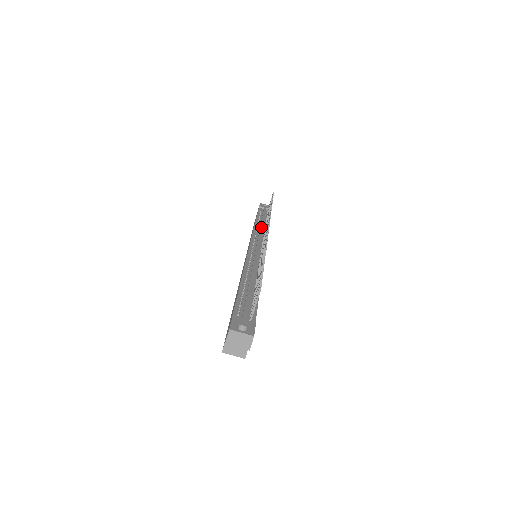
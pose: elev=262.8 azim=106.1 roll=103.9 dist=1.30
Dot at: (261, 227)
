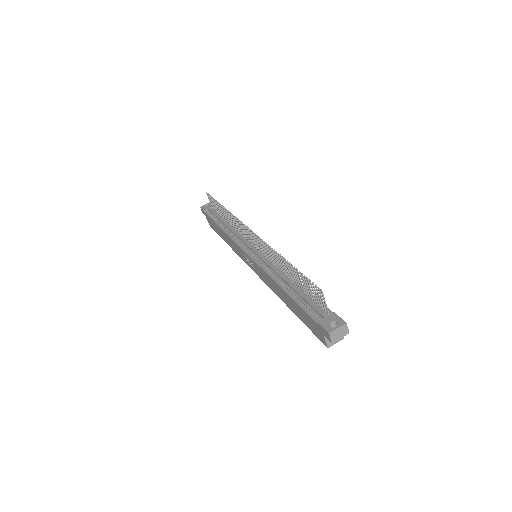
Dot at: (231, 229)
